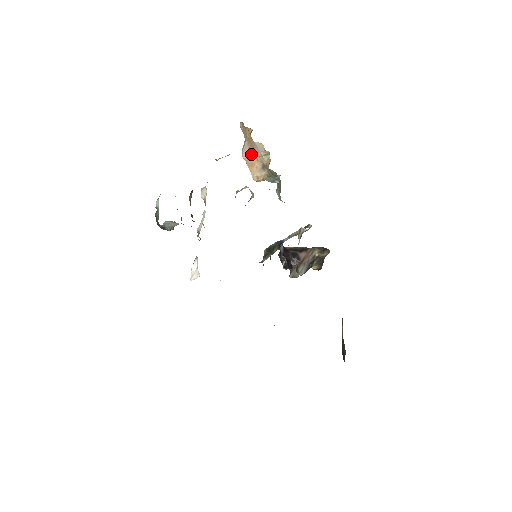
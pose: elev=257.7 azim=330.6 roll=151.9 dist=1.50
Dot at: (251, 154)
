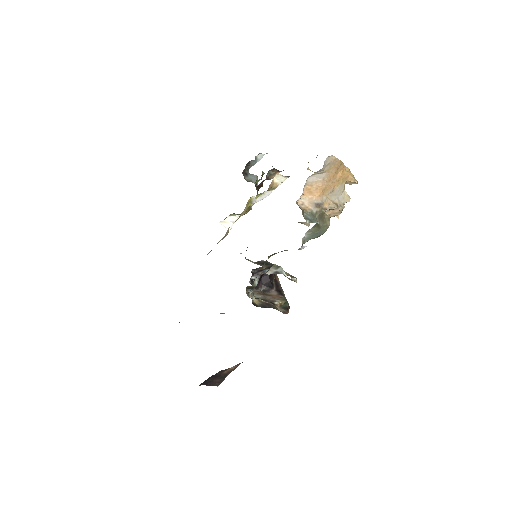
Dot at: (319, 186)
